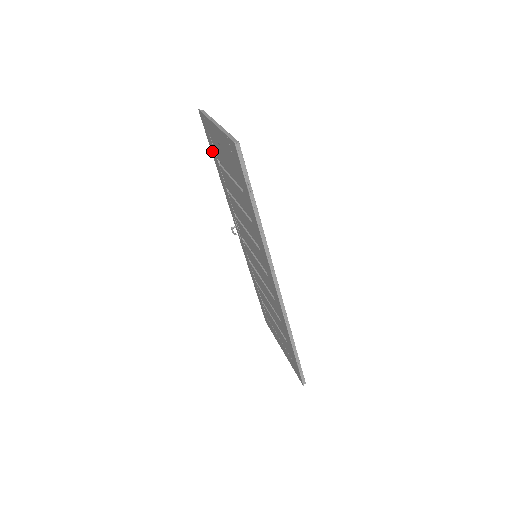
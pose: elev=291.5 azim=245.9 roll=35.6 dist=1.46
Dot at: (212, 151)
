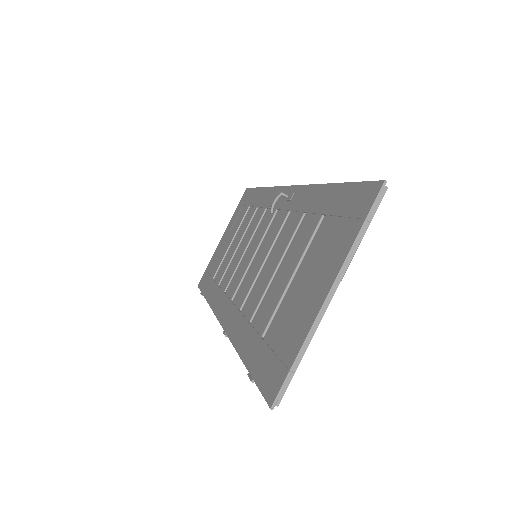
Dot at: (341, 191)
